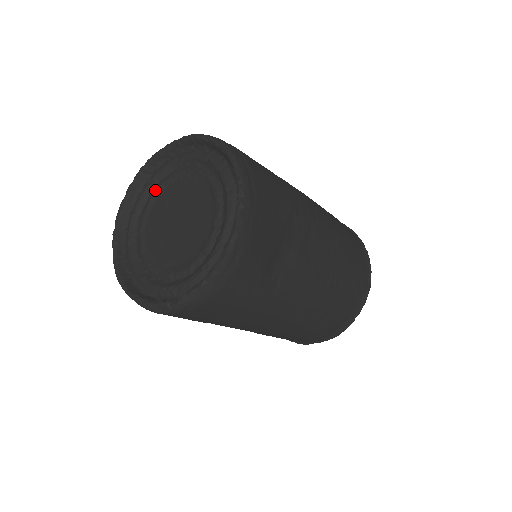
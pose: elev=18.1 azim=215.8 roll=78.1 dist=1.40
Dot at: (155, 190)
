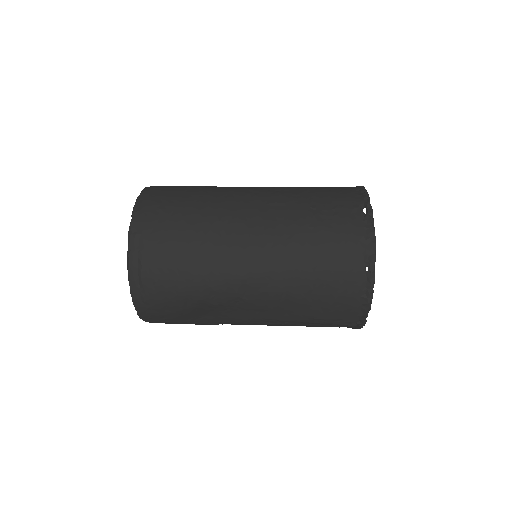
Dot at: occluded
